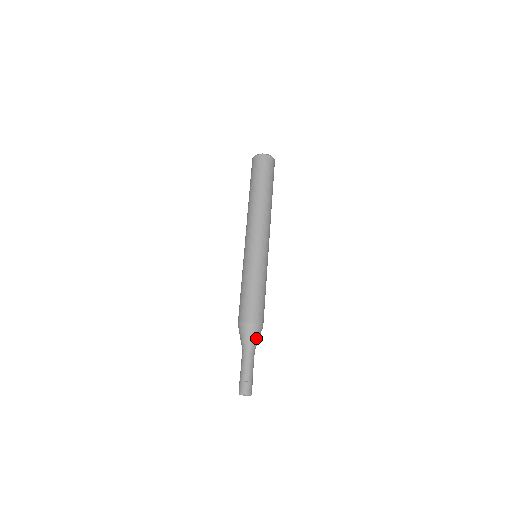
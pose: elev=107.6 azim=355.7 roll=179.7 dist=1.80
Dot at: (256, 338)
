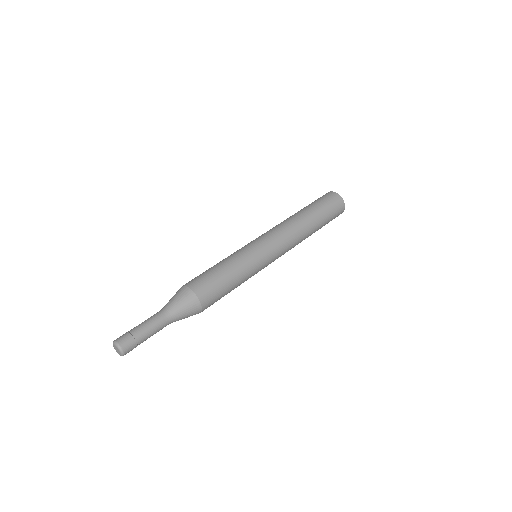
Dot at: (185, 313)
